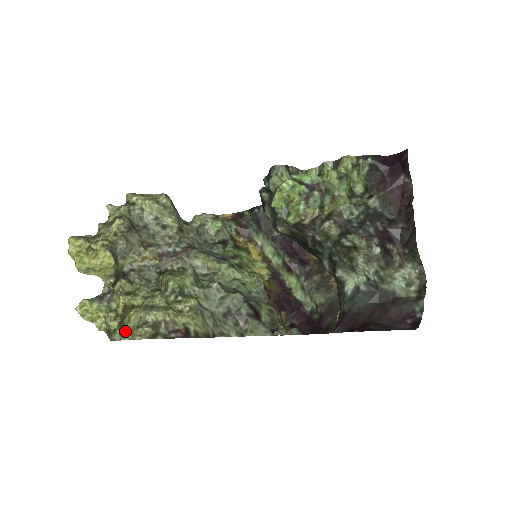
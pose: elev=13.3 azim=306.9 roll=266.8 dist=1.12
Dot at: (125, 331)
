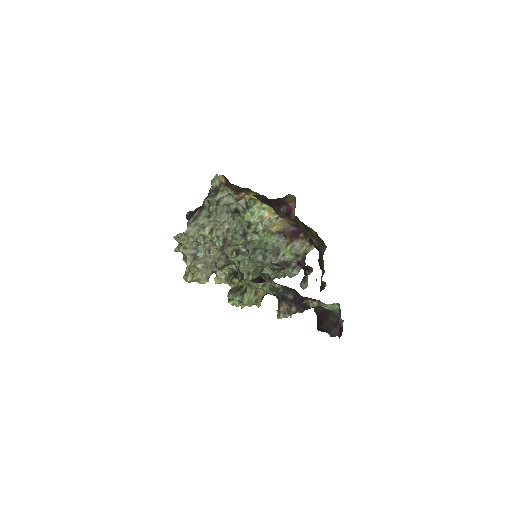
Dot at: occluded
